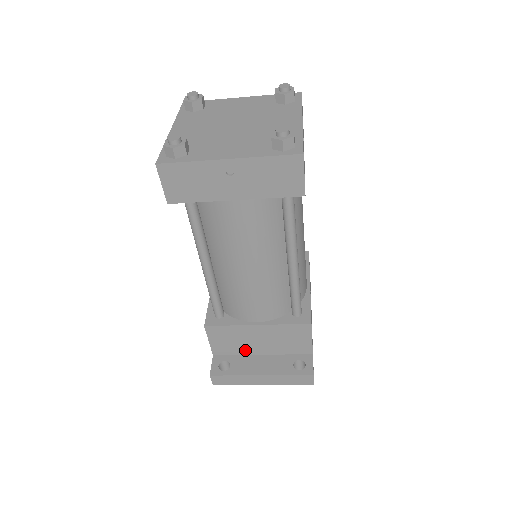
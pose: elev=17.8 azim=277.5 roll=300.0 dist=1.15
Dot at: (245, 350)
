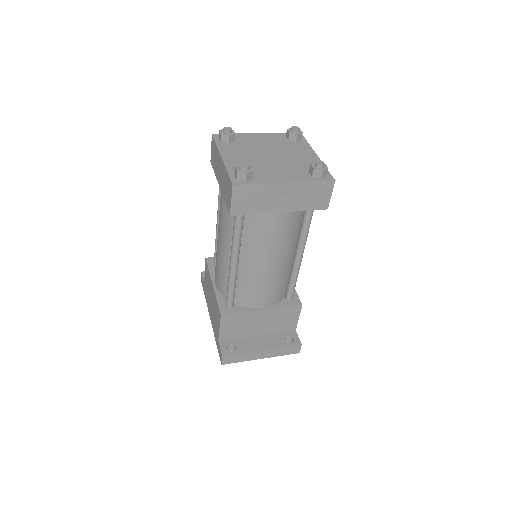
Dot at: (246, 333)
